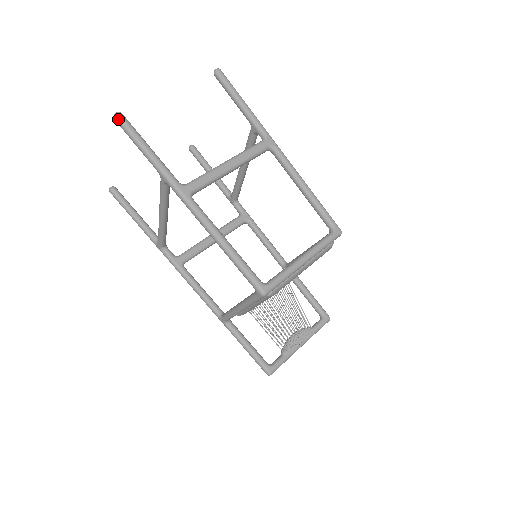
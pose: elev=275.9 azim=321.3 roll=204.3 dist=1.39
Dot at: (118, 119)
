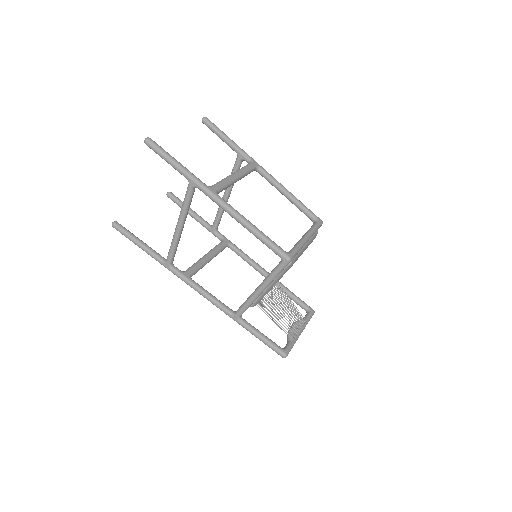
Dot at: (149, 142)
